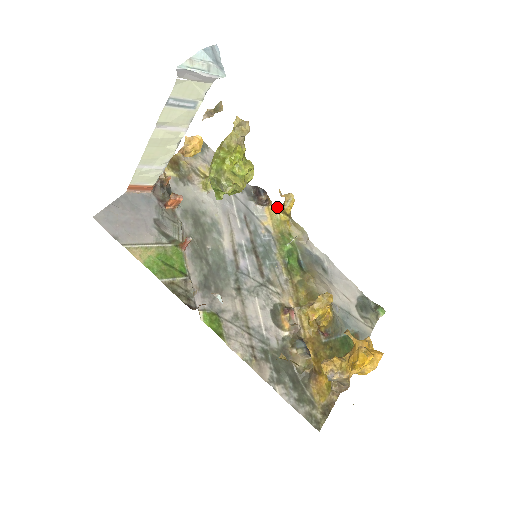
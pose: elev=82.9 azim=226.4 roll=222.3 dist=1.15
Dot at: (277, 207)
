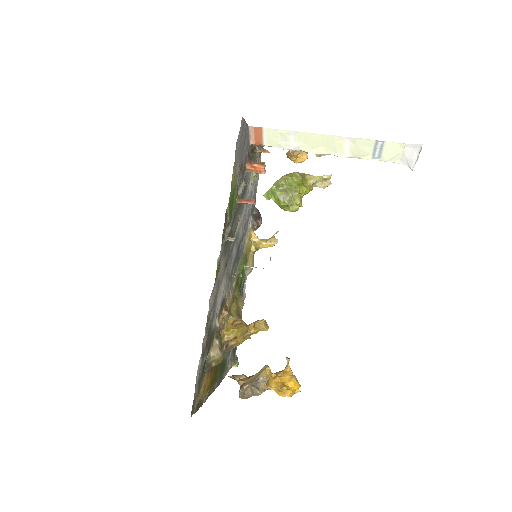
Dot at: (256, 237)
